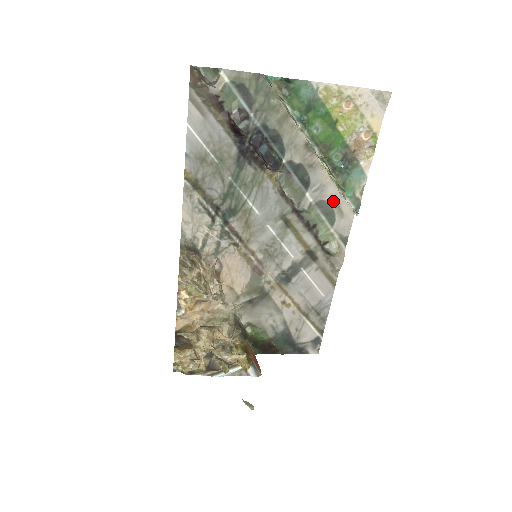
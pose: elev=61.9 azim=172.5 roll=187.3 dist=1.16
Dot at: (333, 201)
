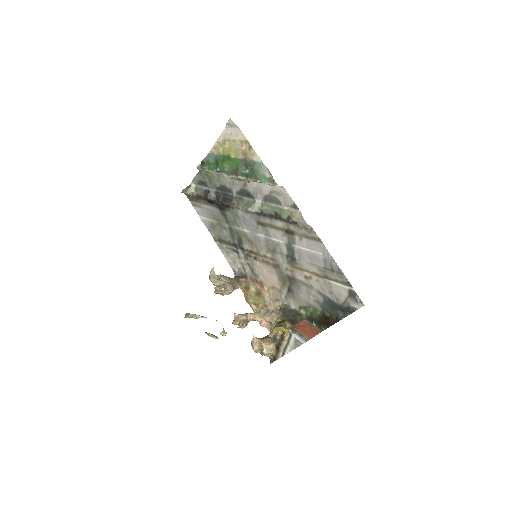
Dot at: (268, 191)
